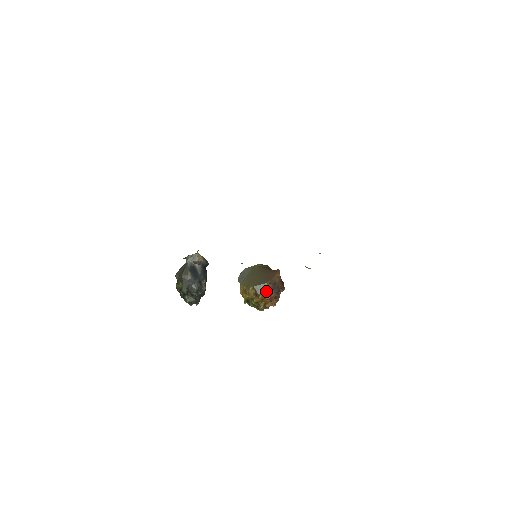
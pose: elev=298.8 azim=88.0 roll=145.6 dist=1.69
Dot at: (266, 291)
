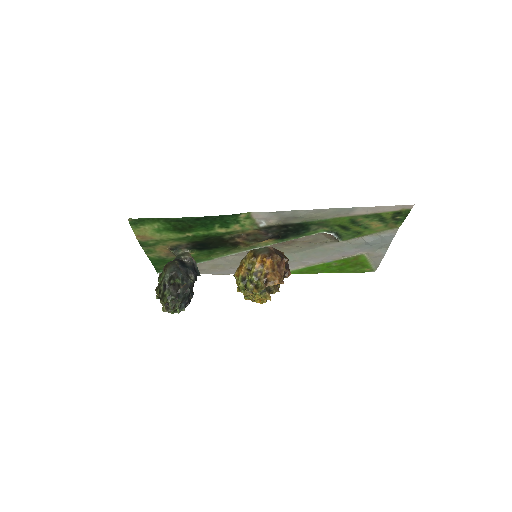
Dot at: (267, 252)
